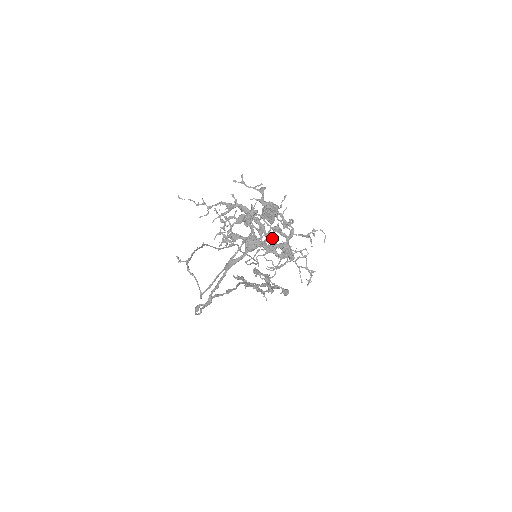
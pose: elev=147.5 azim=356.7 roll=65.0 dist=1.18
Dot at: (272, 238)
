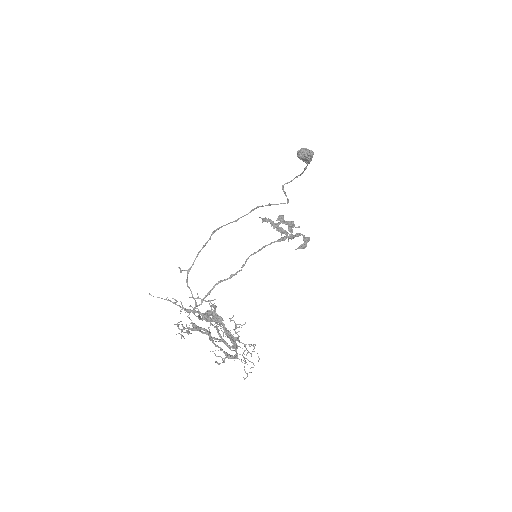
Dot at: occluded
